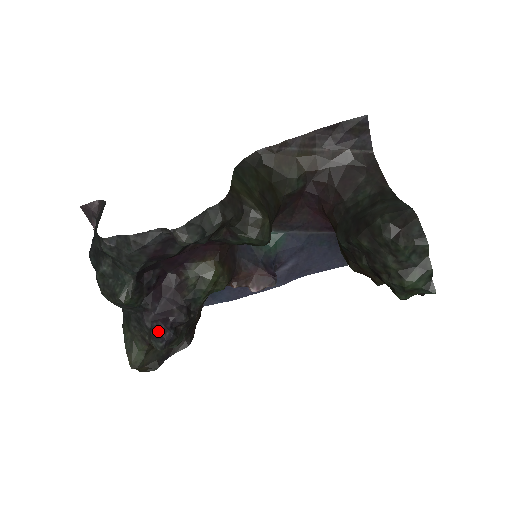
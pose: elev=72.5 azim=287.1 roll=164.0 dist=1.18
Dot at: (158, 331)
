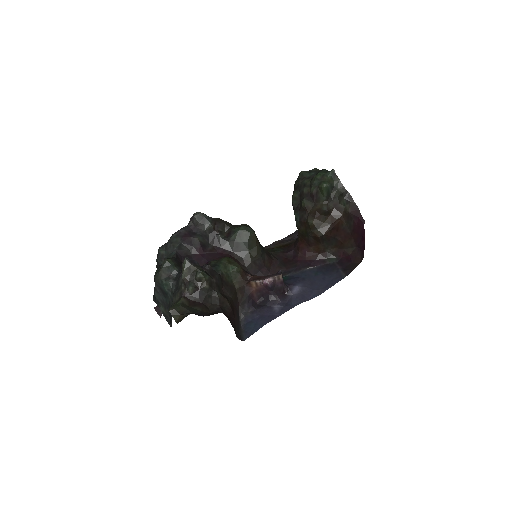
Dot at: occluded
